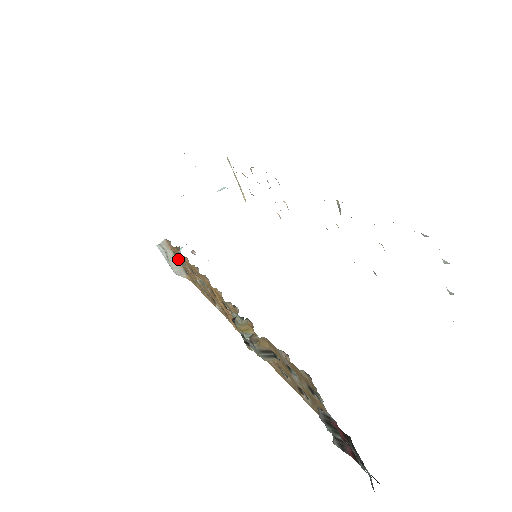
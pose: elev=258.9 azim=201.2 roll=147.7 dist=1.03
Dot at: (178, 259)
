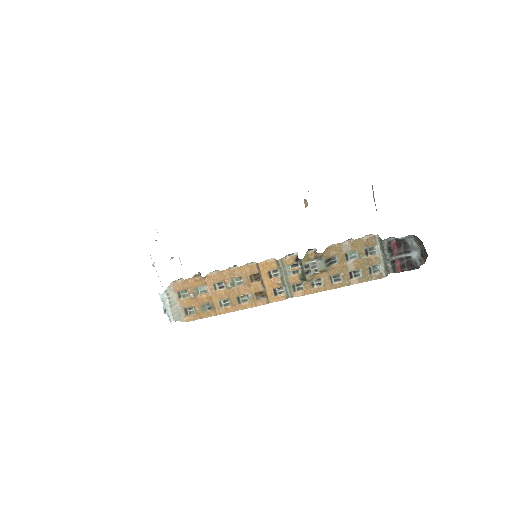
Dot at: (182, 299)
